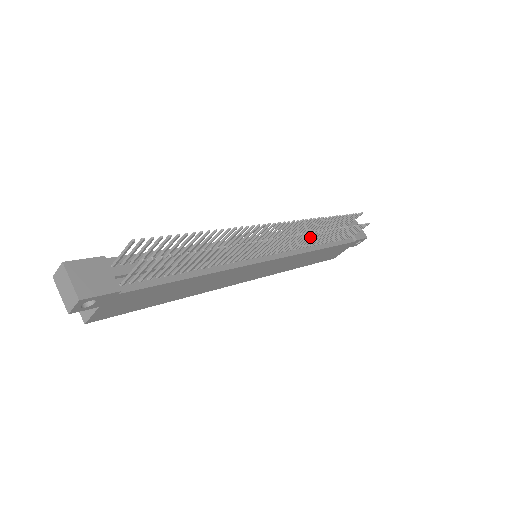
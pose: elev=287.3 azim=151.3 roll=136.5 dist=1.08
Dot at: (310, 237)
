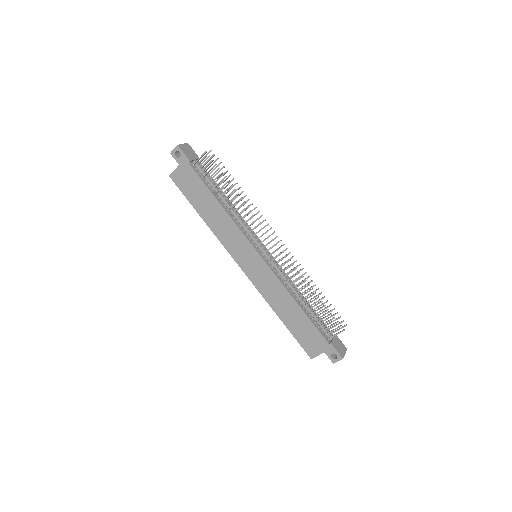
Dot at: (291, 271)
